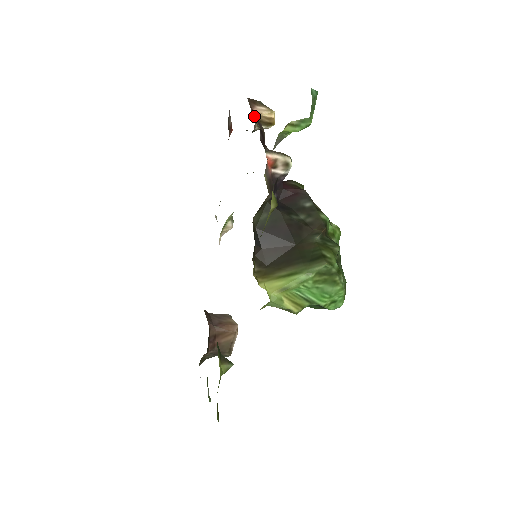
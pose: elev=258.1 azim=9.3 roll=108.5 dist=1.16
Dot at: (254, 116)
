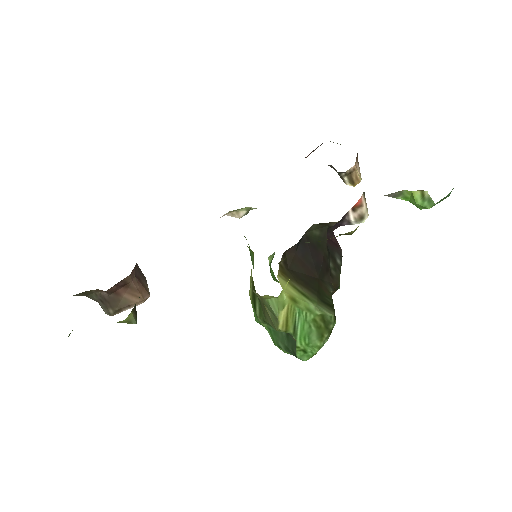
Dot at: occluded
